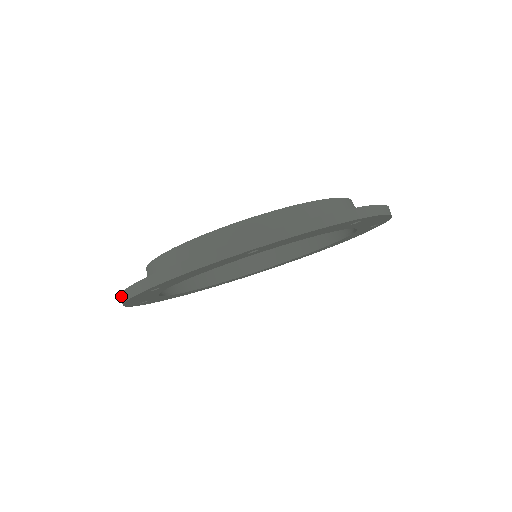
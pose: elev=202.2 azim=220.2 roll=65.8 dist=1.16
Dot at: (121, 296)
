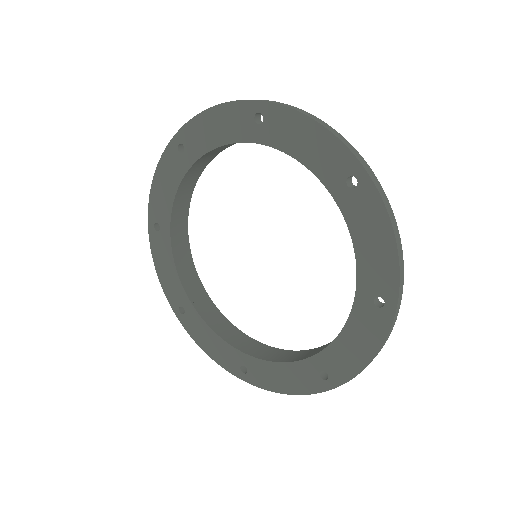
Dot at: occluded
